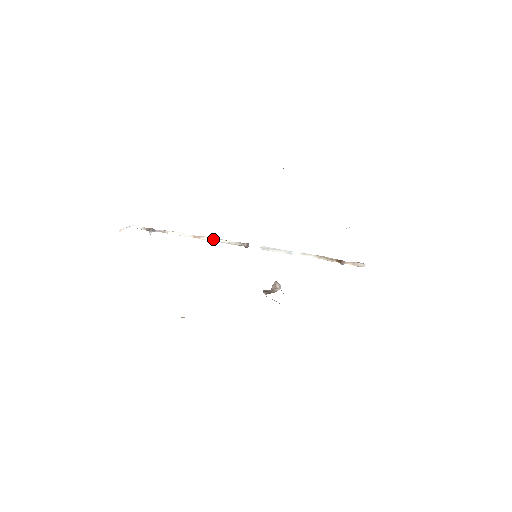
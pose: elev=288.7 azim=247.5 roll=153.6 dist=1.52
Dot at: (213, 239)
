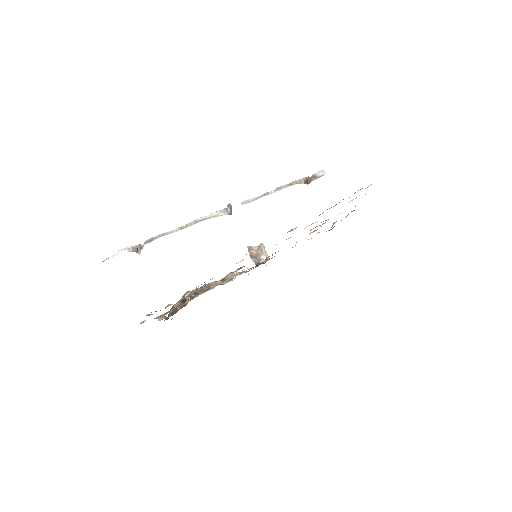
Dot at: (199, 221)
